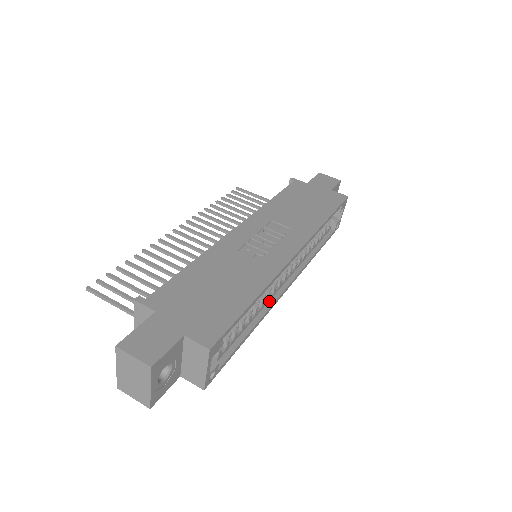
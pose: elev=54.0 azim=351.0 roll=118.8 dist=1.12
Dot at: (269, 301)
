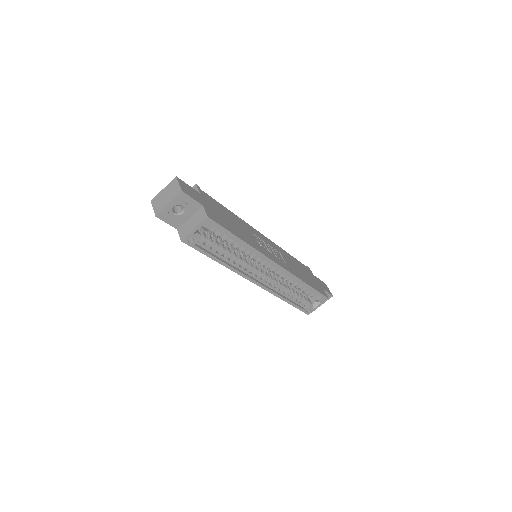
Dot at: (242, 271)
